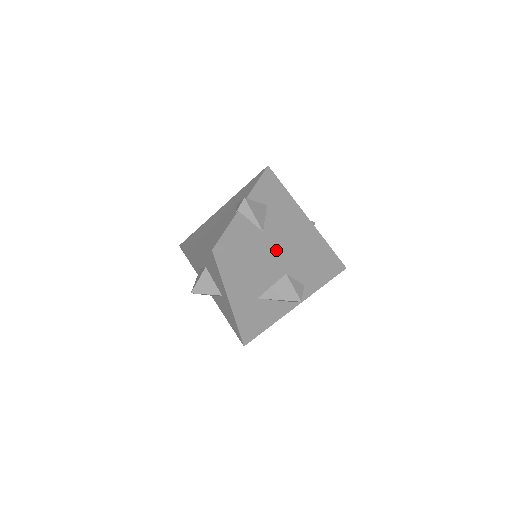
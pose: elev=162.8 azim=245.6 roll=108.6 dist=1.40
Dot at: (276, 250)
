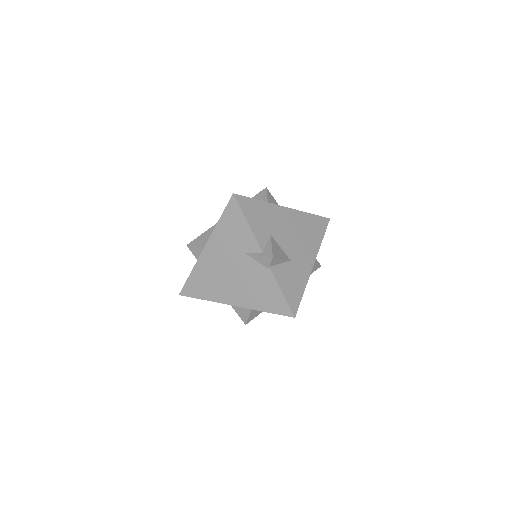
Dot at: (306, 263)
